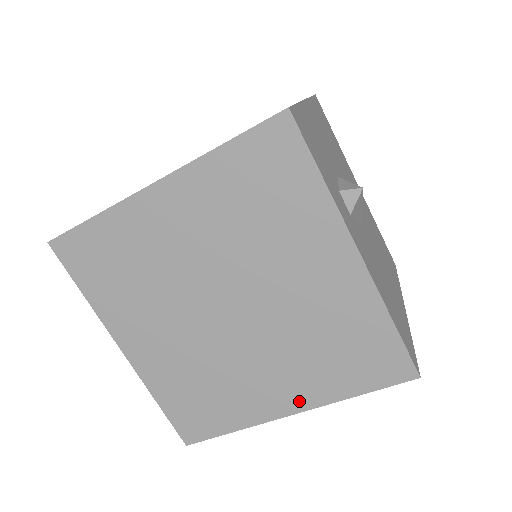
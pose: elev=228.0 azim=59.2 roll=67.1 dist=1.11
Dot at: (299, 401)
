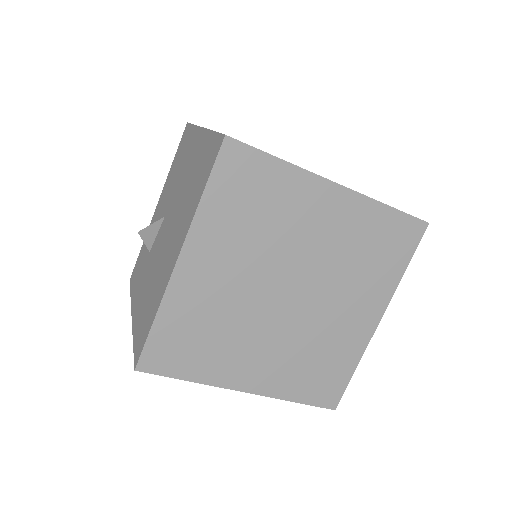
Dot at: (260, 385)
